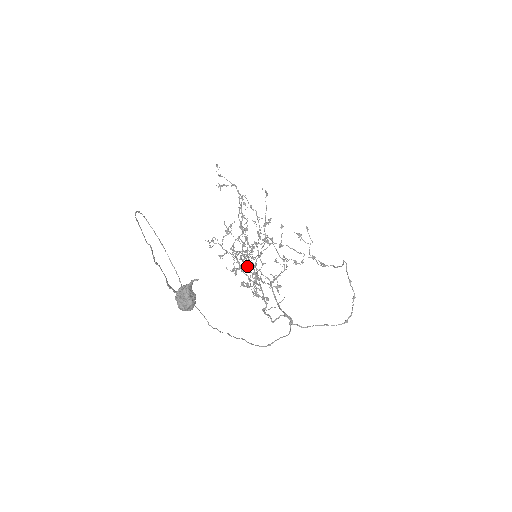
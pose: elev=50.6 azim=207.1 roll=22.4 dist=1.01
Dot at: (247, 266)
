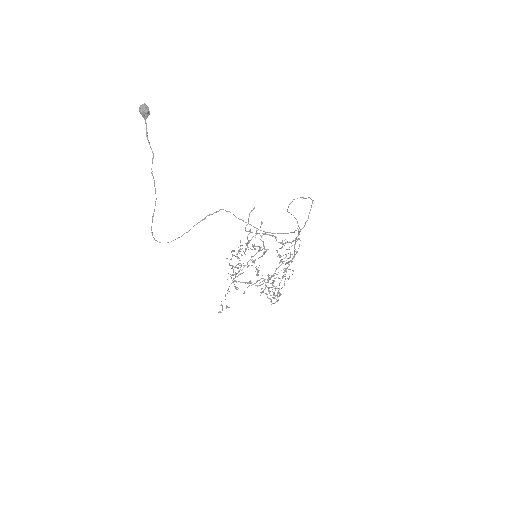
Dot at: (247, 244)
